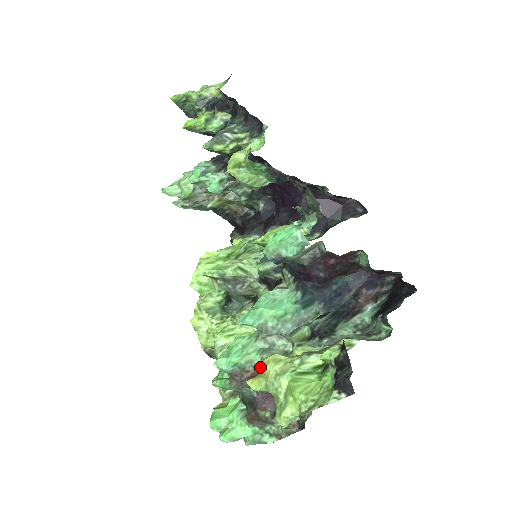
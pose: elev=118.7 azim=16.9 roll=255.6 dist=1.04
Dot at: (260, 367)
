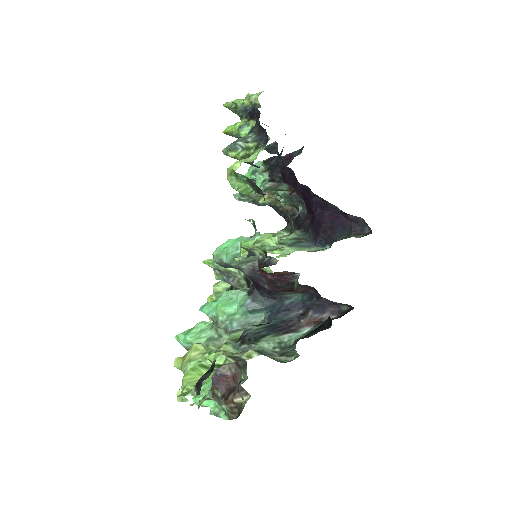
Dot at: occluded
